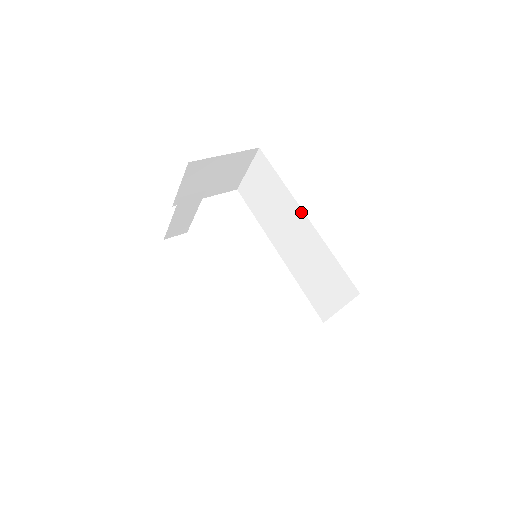
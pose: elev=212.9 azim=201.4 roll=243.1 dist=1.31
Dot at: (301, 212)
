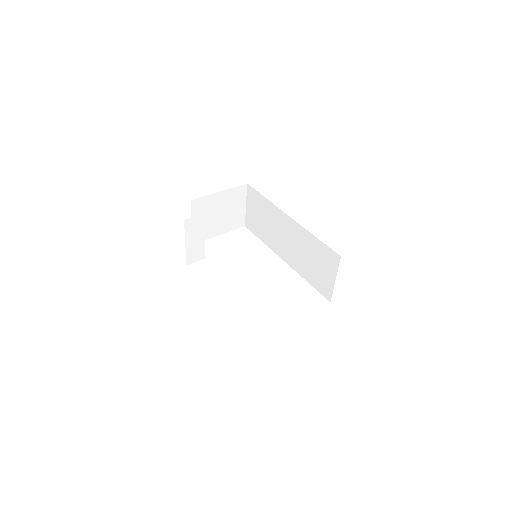
Dot at: (285, 215)
